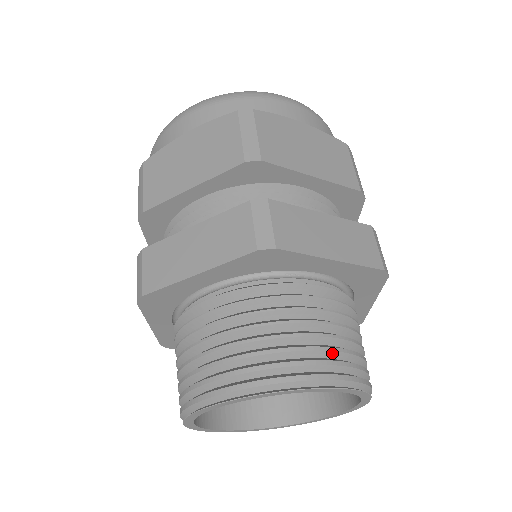
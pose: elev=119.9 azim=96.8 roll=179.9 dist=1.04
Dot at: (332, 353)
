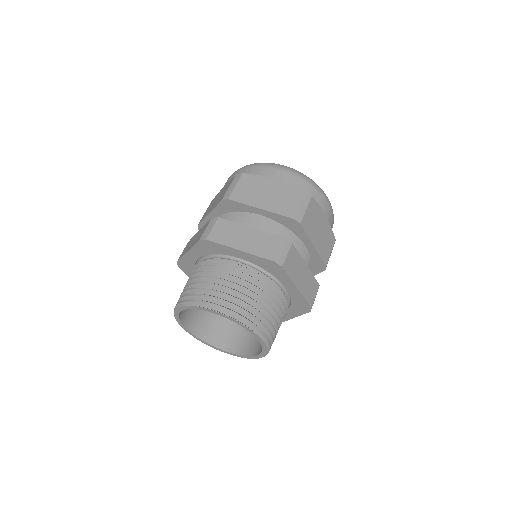
Dot at: (269, 324)
